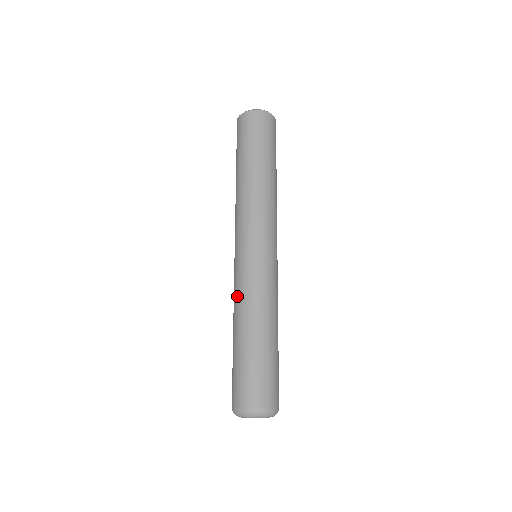
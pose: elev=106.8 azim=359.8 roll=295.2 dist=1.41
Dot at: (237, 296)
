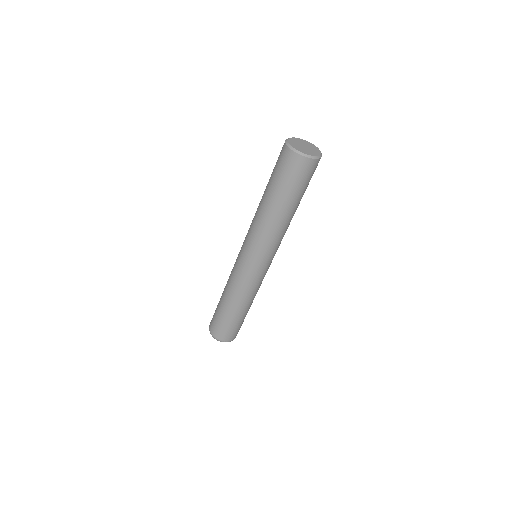
Dot at: (229, 277)
